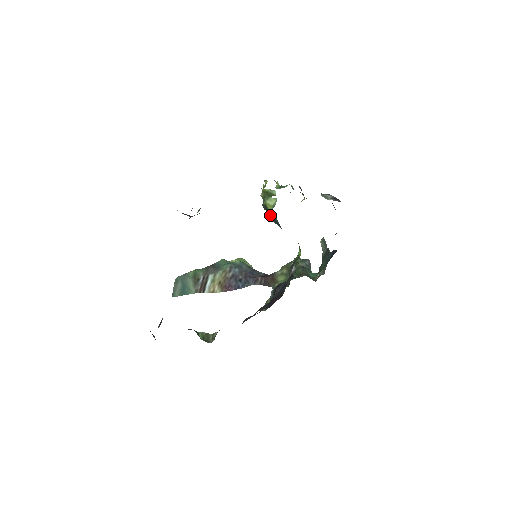
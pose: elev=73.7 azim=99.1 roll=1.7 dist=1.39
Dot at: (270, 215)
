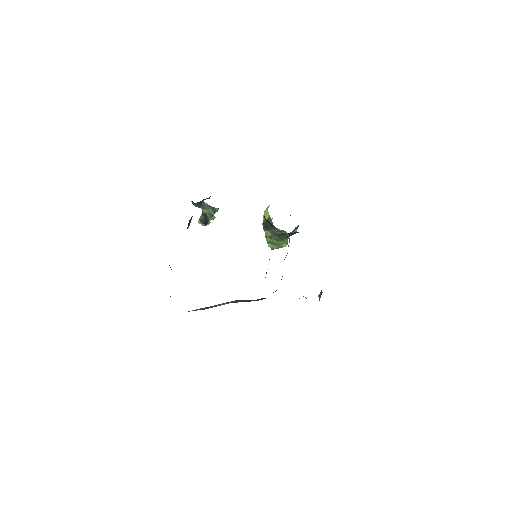
Dot at: (267, 225)
